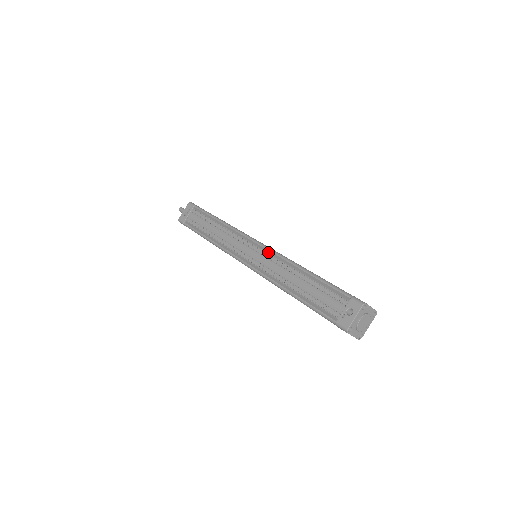
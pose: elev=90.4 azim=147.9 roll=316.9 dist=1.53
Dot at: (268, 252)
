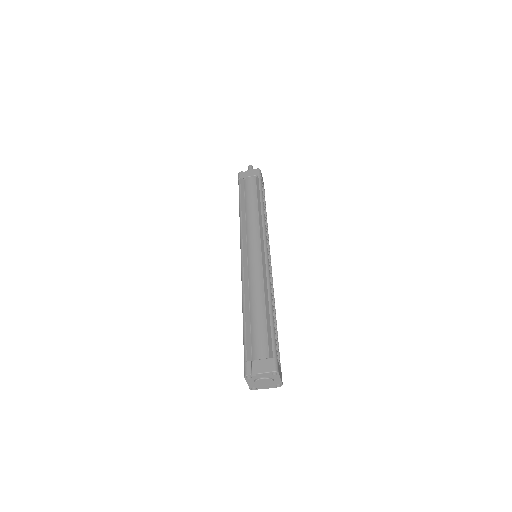
Dot at: occluded
